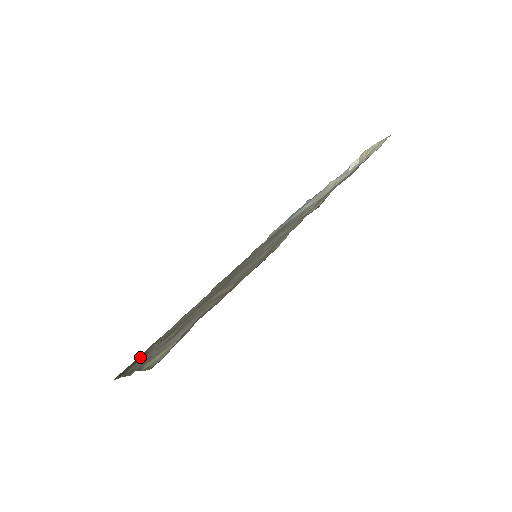
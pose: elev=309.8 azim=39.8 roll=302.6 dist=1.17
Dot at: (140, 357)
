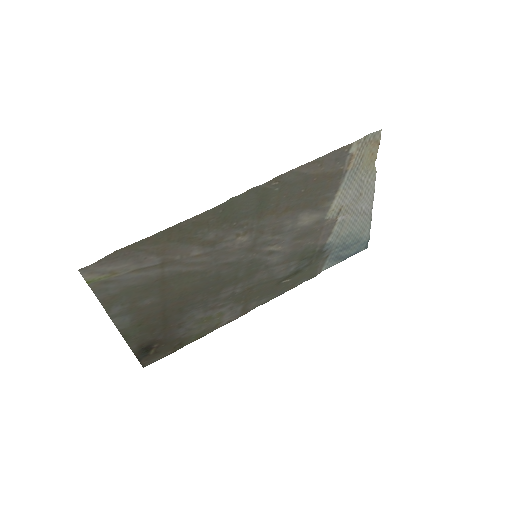
Dot at: (160, 344)
